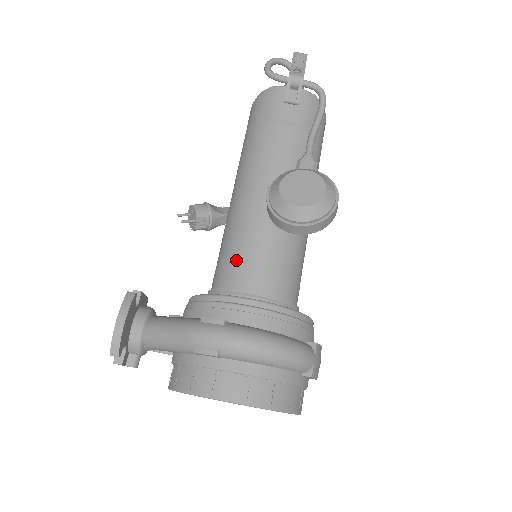
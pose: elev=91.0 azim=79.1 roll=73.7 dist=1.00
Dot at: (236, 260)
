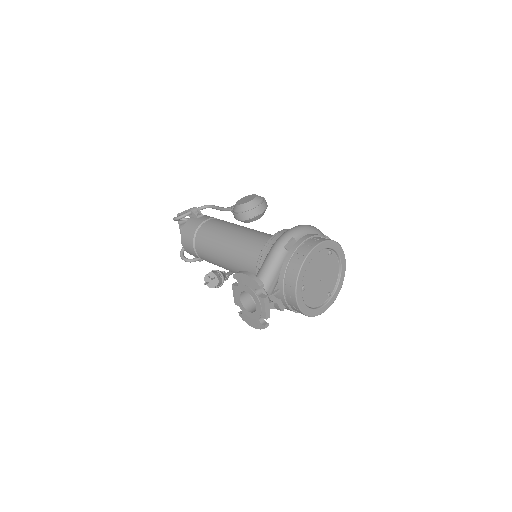
Dot at: (254, 245)
